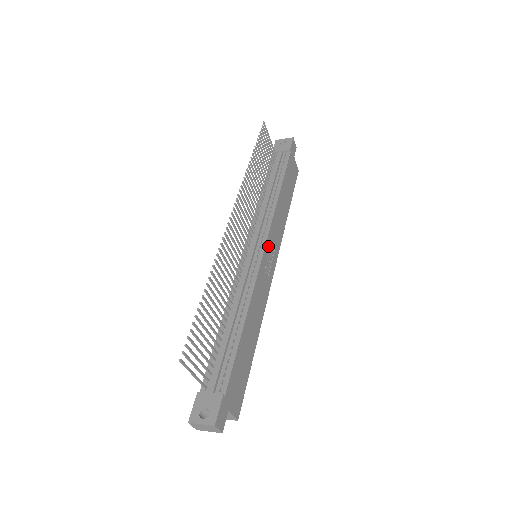
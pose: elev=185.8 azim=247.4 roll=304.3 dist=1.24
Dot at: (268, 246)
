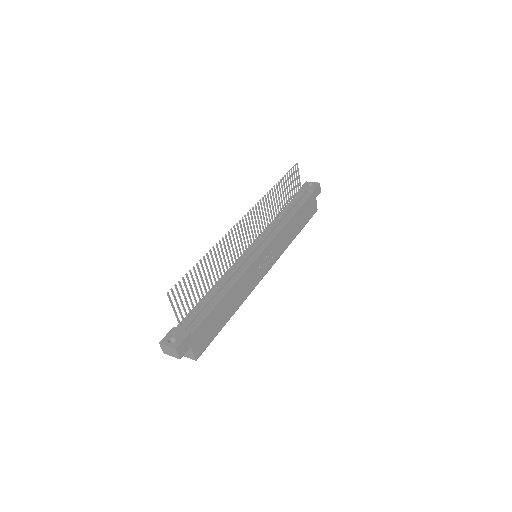
Dot at: (267, 251)
